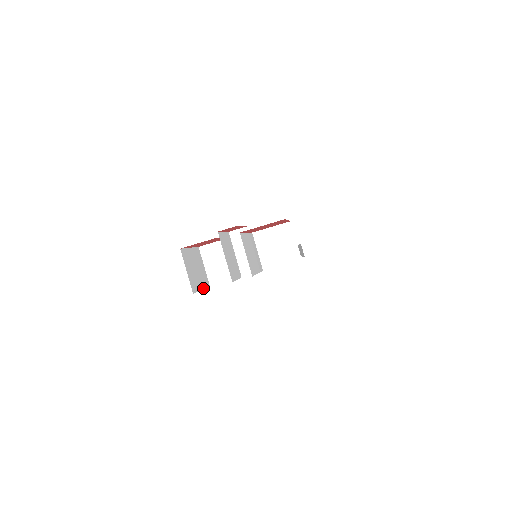
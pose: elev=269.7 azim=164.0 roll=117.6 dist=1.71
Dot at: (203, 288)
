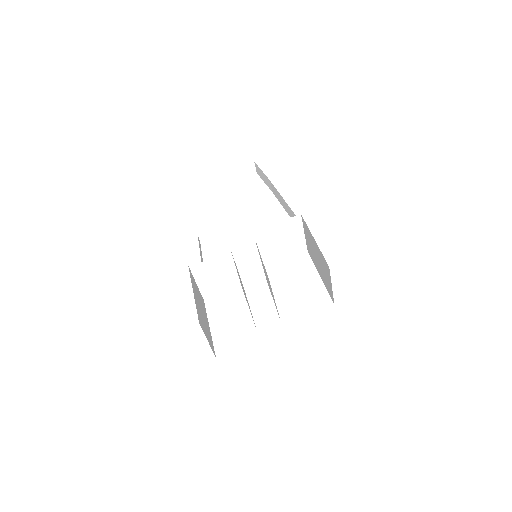
Dot at: occluded
